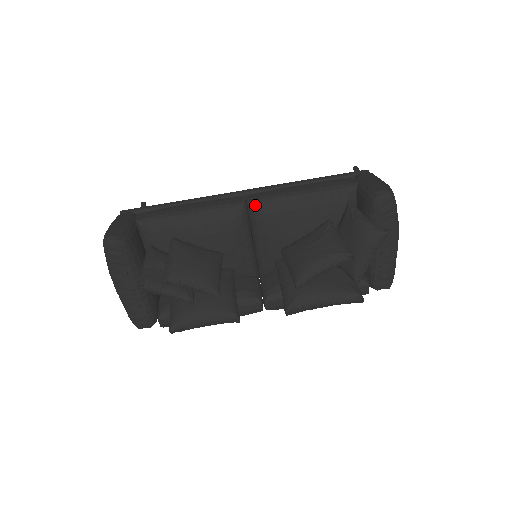
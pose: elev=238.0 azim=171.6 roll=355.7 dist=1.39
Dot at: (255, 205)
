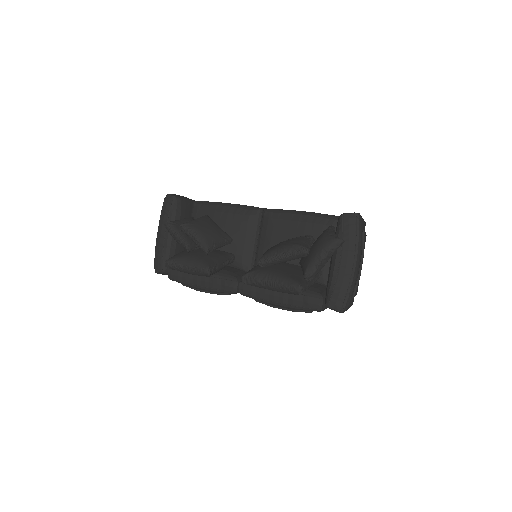
Dot at: (267, 211)
